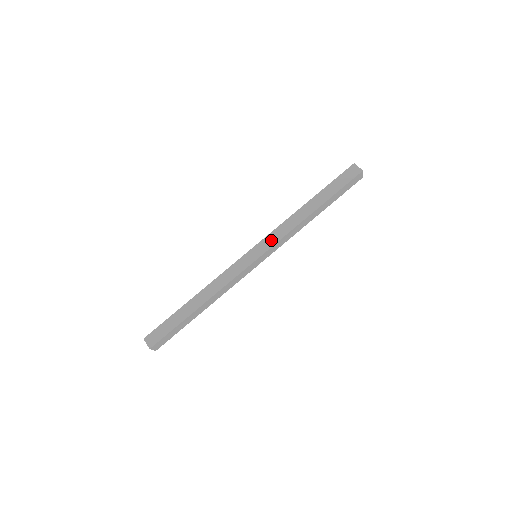
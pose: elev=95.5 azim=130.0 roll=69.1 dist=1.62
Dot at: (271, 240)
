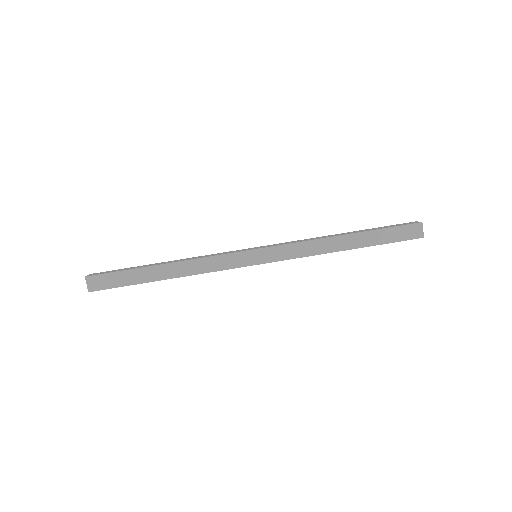
Dot at: (283, 253)
